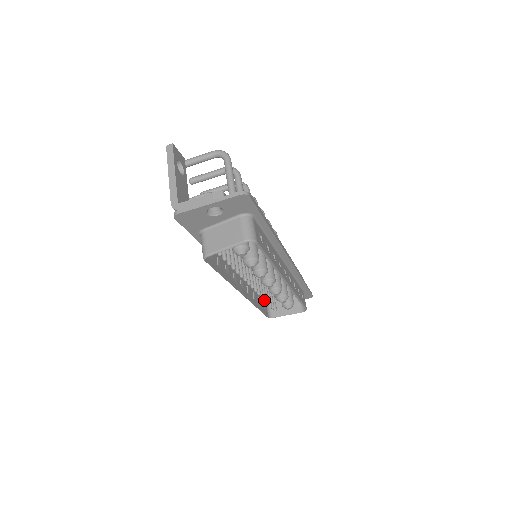
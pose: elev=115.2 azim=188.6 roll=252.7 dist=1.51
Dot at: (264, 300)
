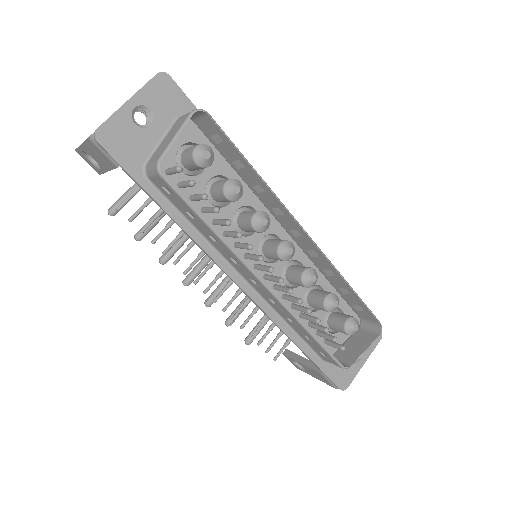
Dot at: (308, 311)
